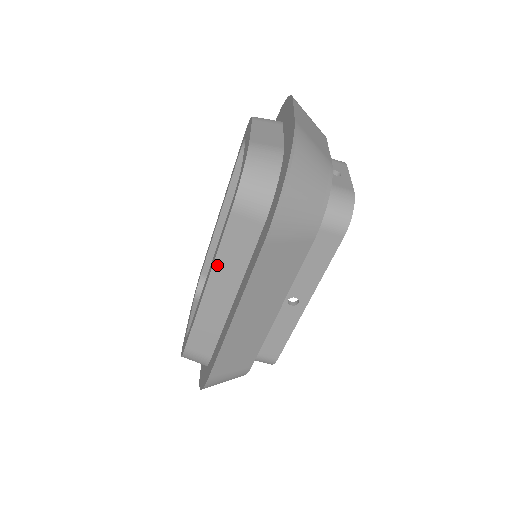
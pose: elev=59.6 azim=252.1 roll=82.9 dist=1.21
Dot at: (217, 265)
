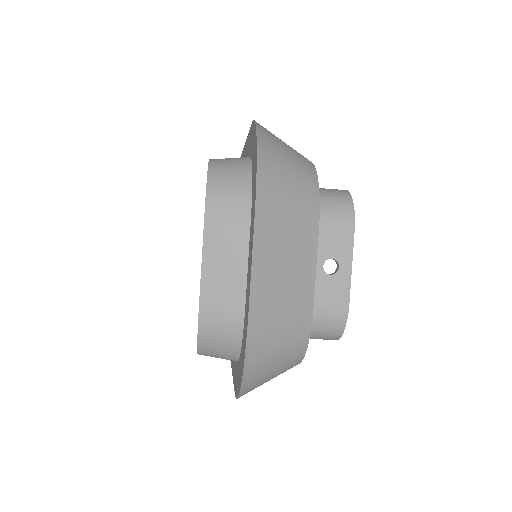
Dot at: occluded
